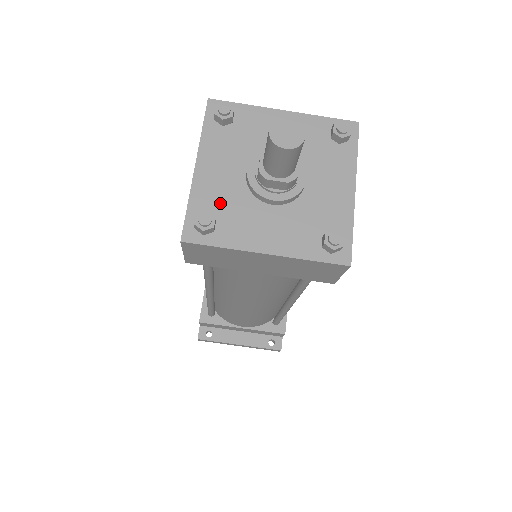
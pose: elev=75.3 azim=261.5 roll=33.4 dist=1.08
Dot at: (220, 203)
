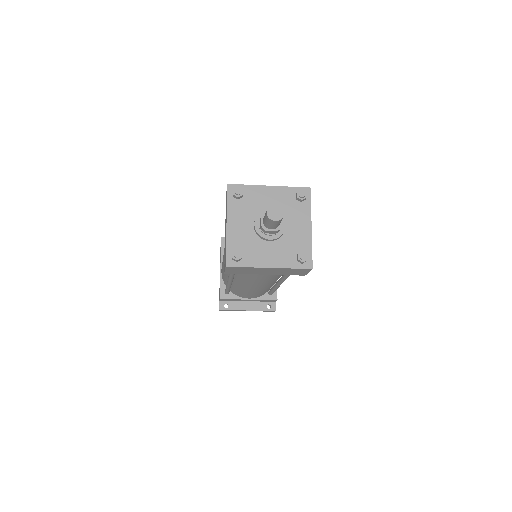
Dot at: (242, 243)
